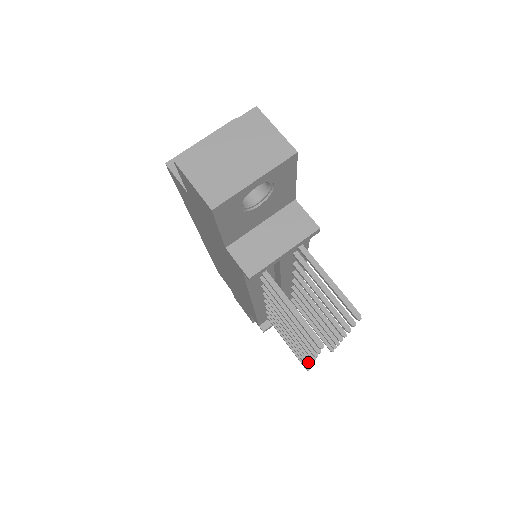
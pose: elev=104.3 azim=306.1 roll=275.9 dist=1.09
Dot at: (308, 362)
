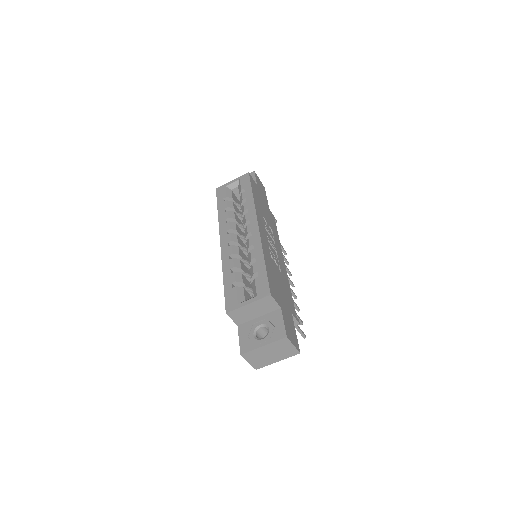
Dot at: occluded
